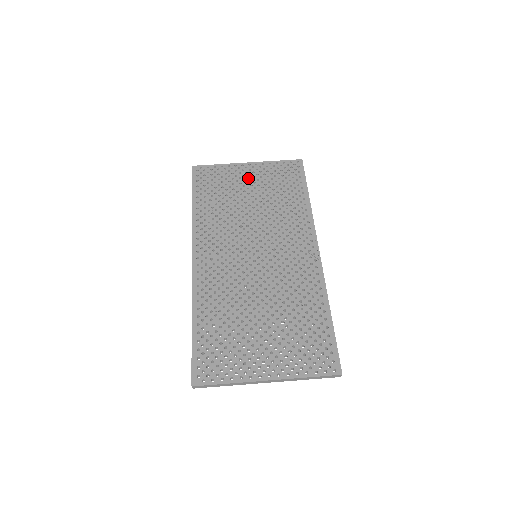
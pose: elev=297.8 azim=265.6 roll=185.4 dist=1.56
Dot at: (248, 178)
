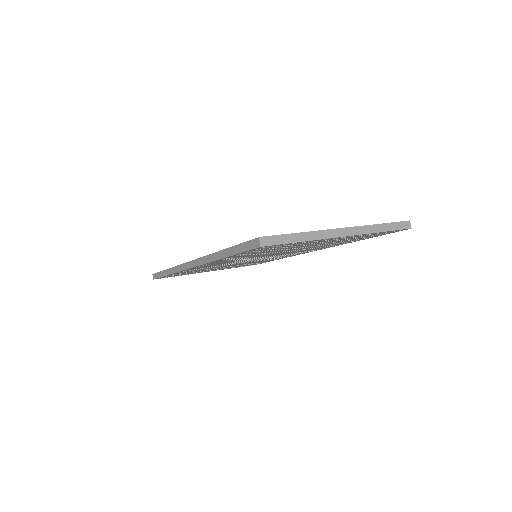
Dot at: occluded
